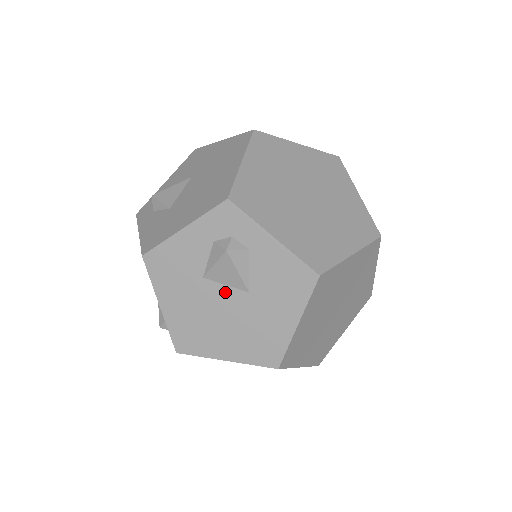
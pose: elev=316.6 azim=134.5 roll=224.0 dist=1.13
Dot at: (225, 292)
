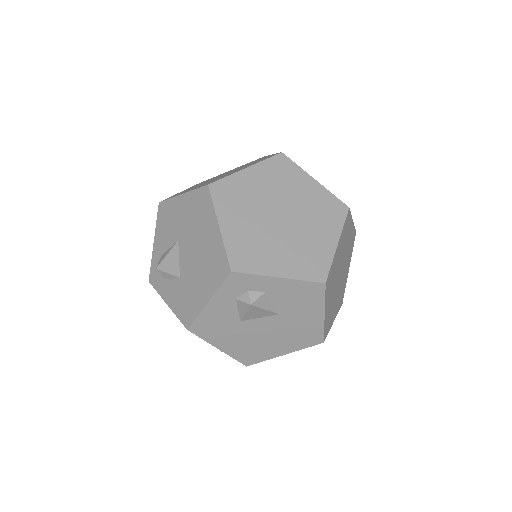
Dot at: (262, 322)
